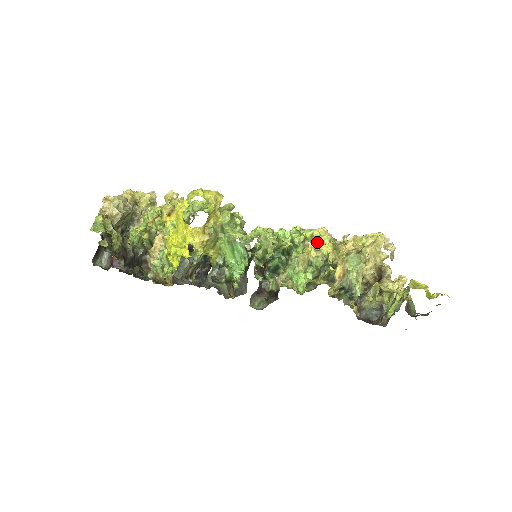
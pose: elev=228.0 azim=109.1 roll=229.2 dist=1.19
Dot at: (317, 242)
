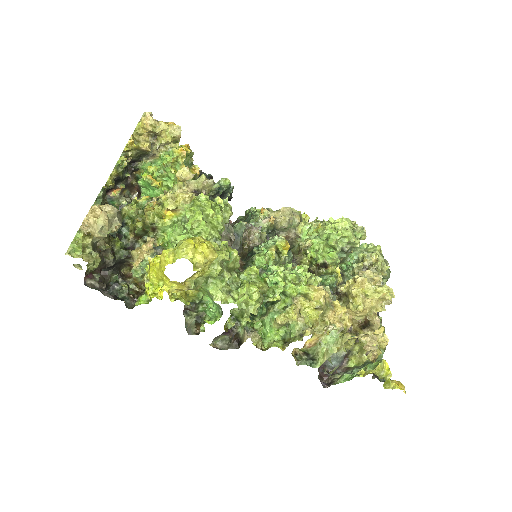
Dot at: (309, 300)
